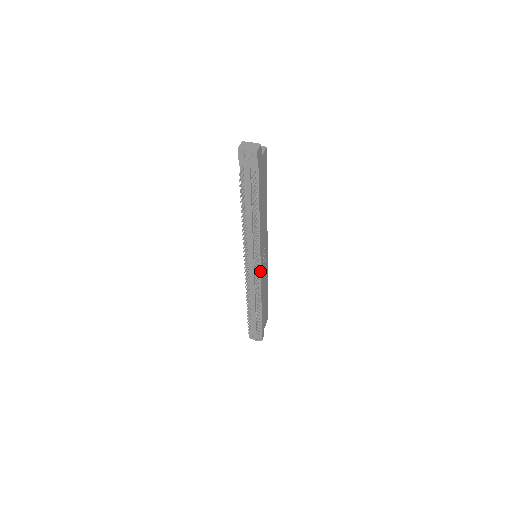
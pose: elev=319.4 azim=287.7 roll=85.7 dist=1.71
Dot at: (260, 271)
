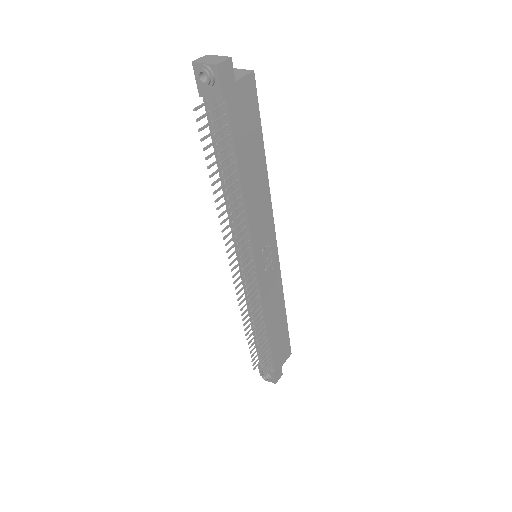
Dot at: (258, 279)
